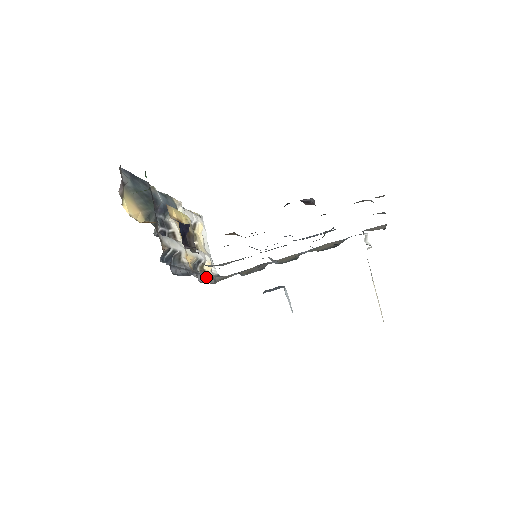
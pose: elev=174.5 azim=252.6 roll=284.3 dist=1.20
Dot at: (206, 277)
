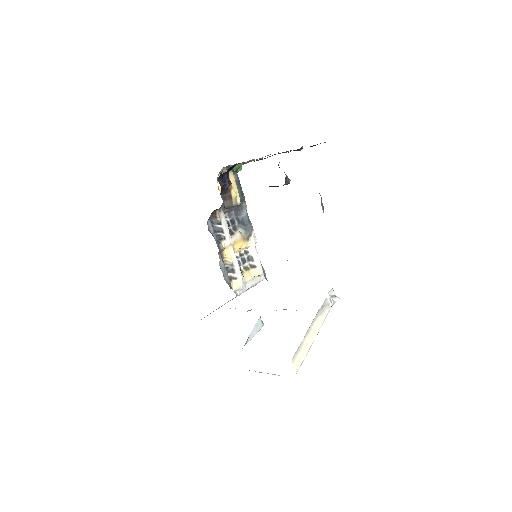
Dot at: (226, 272)
